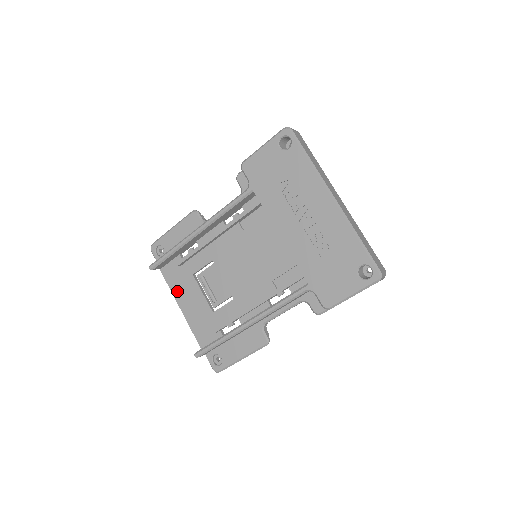
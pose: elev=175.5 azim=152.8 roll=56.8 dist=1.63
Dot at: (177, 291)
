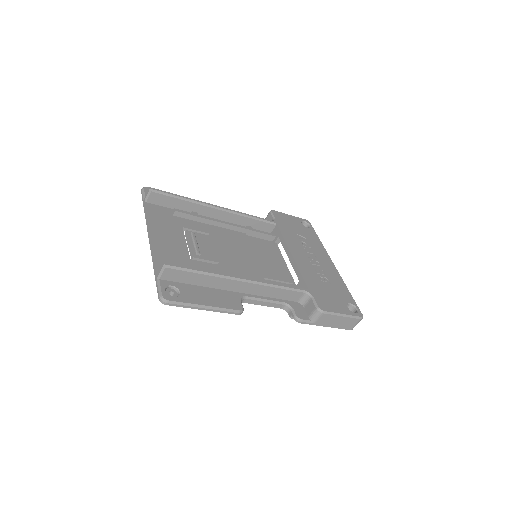
Dot at: (156, 223)
